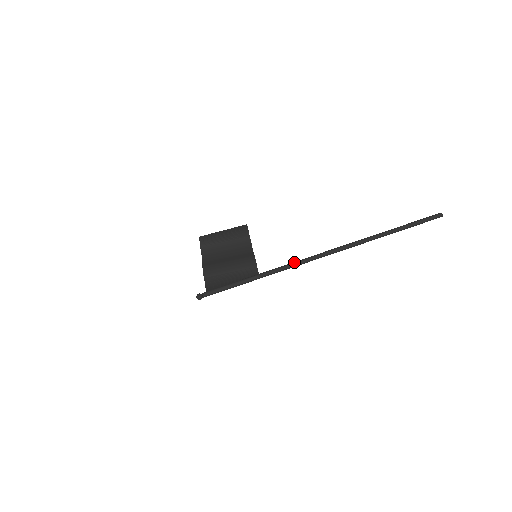
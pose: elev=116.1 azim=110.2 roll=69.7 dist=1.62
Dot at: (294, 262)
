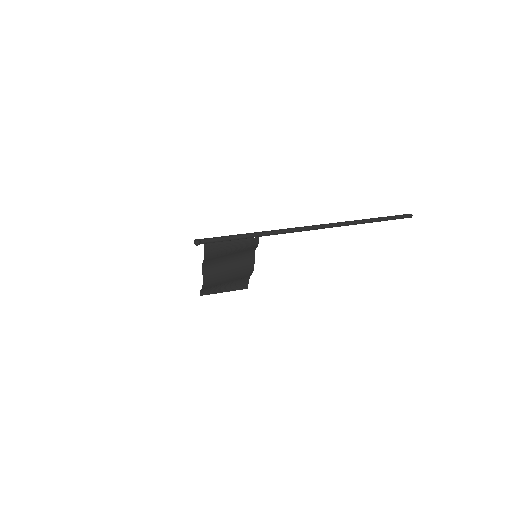
Dot at: (290, 229)
